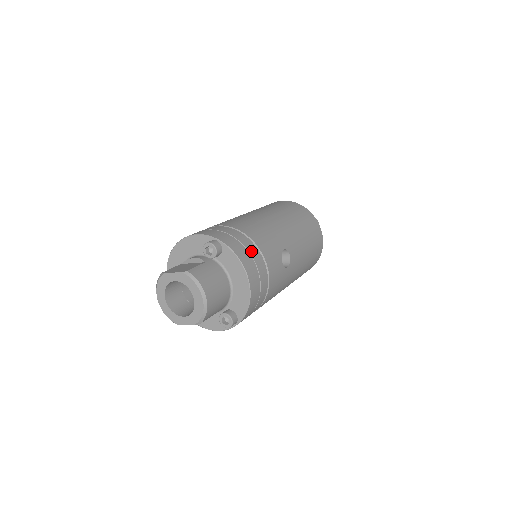
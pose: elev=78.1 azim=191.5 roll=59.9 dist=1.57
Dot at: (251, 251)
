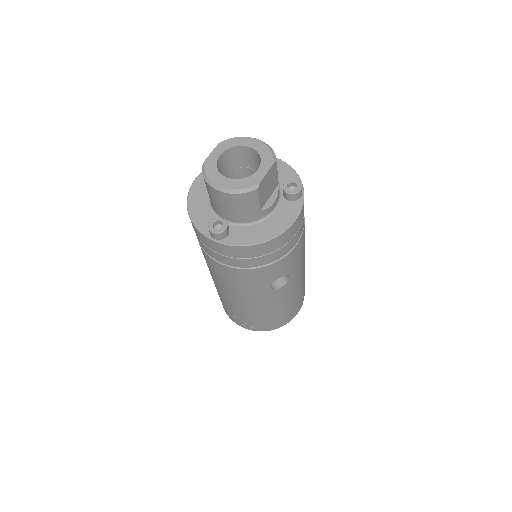
Dot at: occluded
